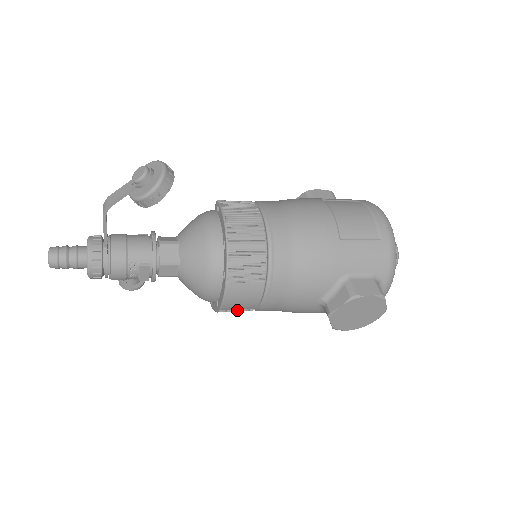
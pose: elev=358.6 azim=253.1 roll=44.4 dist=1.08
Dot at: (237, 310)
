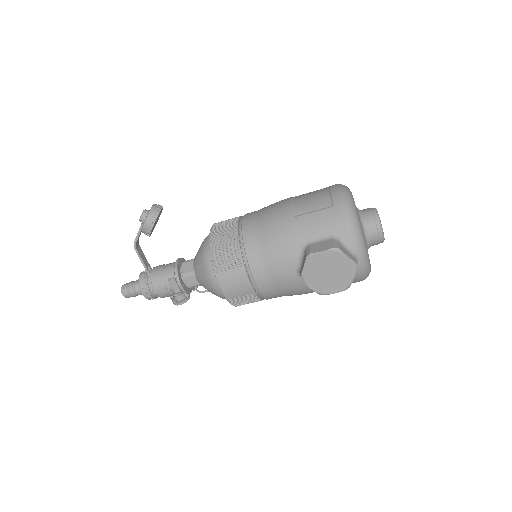
Dot at: (241, 298)
